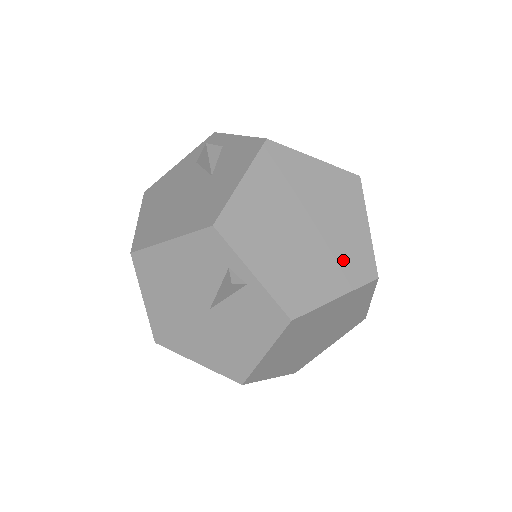
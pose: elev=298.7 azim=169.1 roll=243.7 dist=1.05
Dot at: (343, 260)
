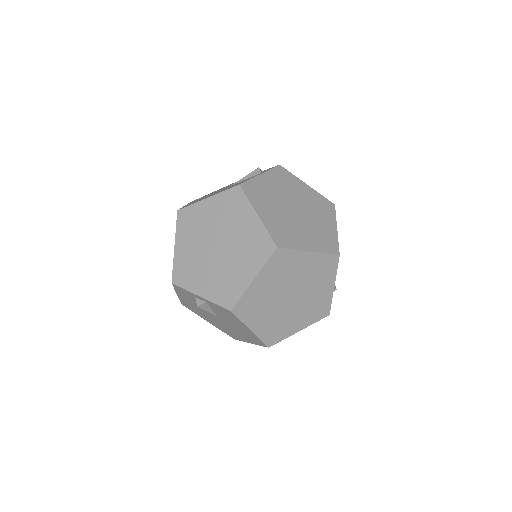
Dot at: (248, 252)
